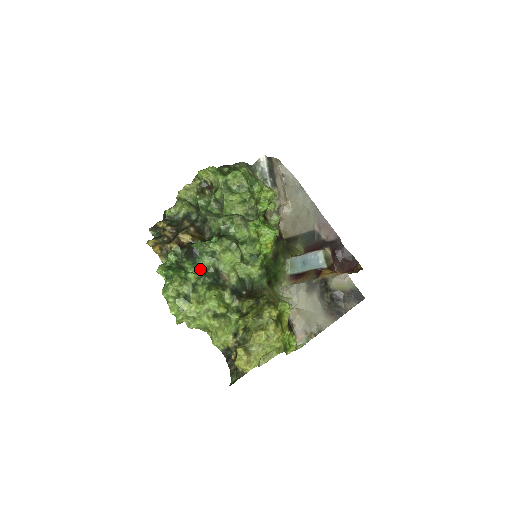
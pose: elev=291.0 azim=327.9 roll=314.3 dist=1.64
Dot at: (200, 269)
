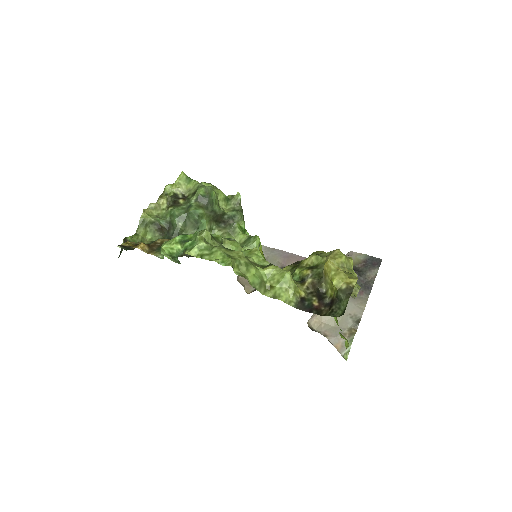
Dot at: occluded
